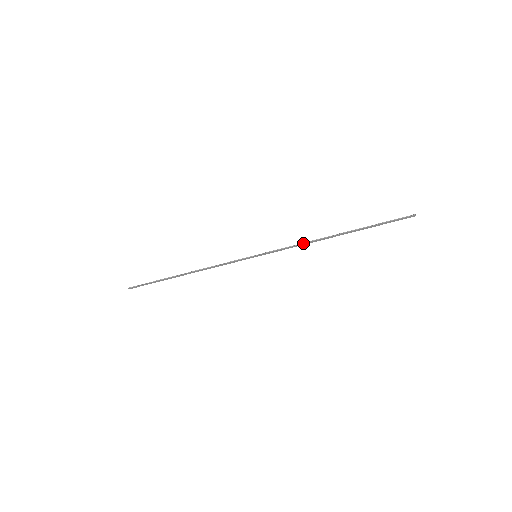
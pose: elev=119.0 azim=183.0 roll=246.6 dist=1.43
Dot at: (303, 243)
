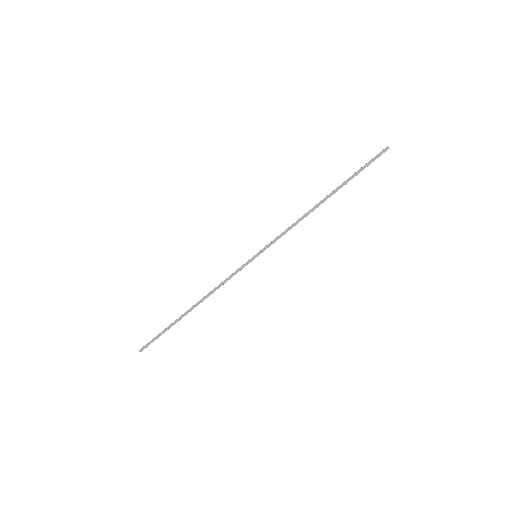
Dot at: (296, 221)
